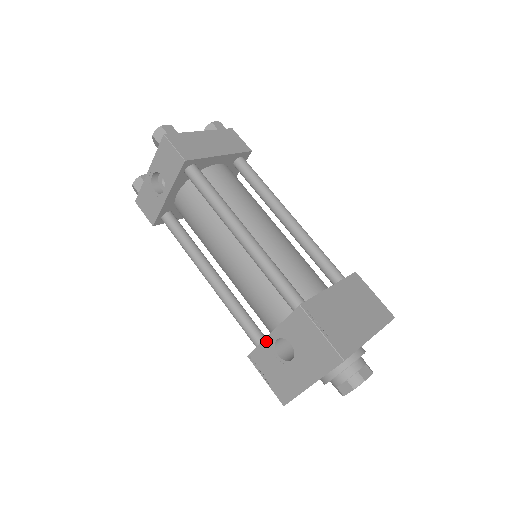
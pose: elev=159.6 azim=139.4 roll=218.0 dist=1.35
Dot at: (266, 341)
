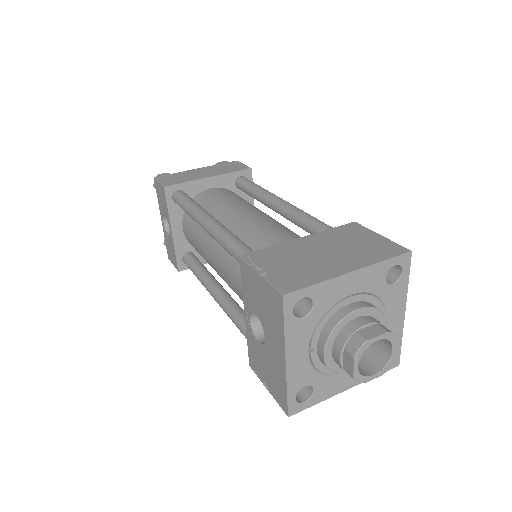
Dot at: (247, 330)
